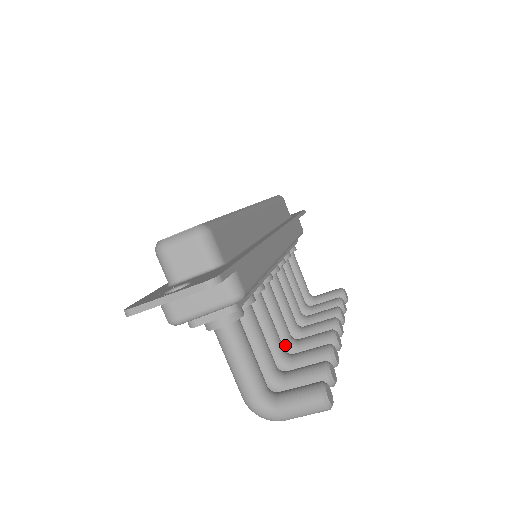
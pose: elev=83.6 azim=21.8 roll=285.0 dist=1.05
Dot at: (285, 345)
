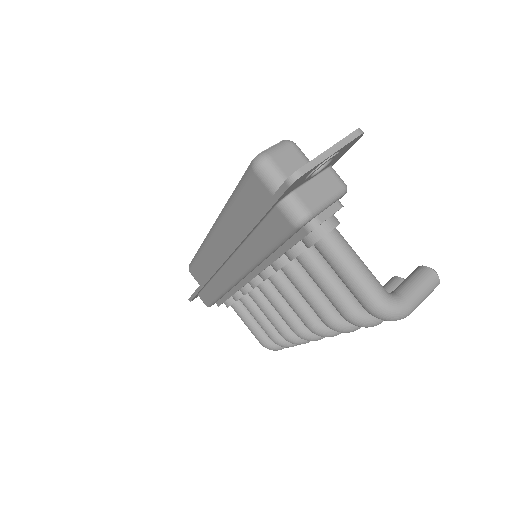
Dot at: occluded
